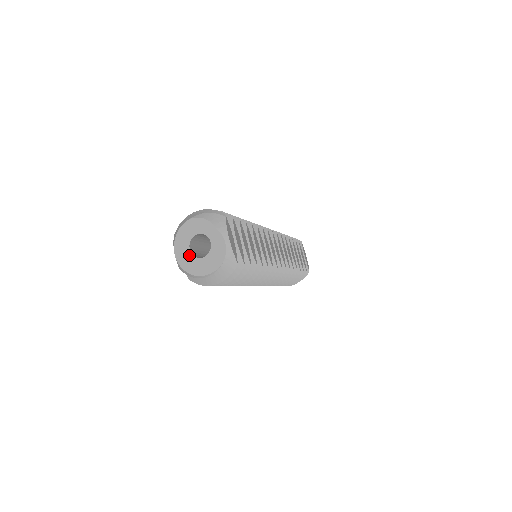
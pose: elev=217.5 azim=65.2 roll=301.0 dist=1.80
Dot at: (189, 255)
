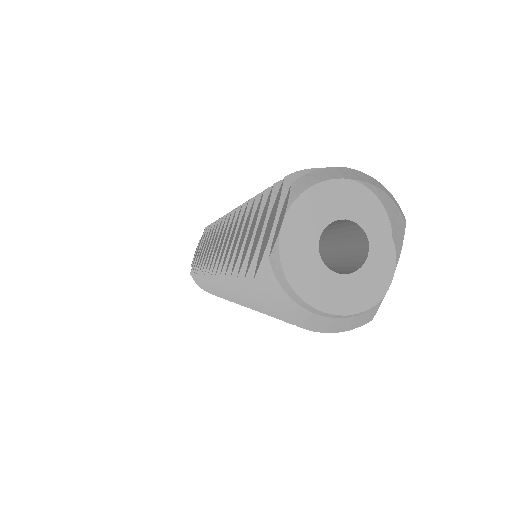
Dot at: (312, 249)
